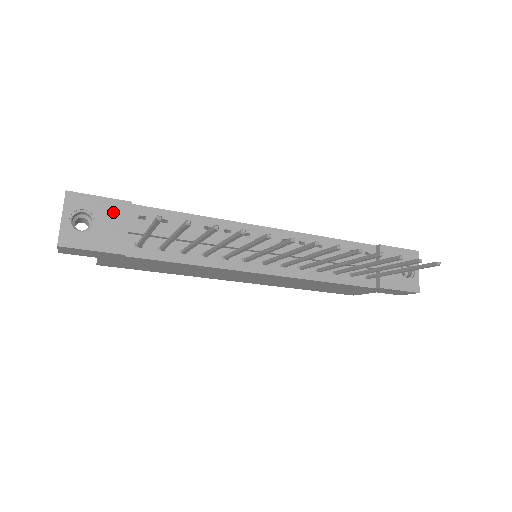
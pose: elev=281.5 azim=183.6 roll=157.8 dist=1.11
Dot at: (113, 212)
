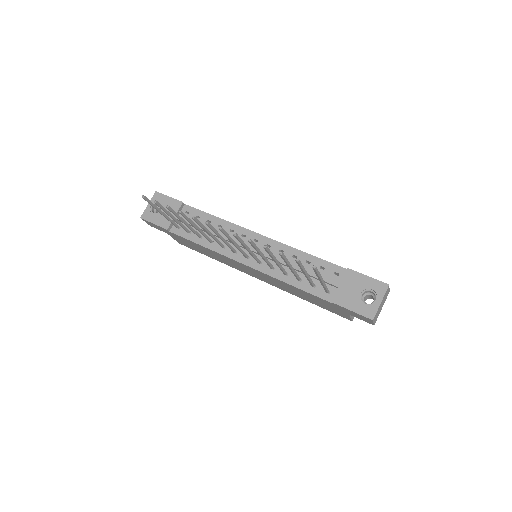
Dot at: (172, 206)
